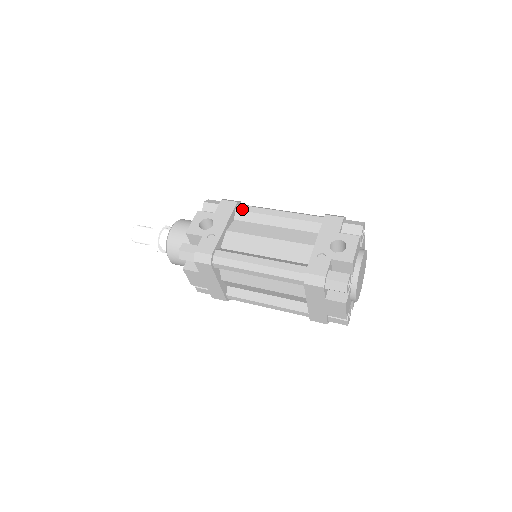
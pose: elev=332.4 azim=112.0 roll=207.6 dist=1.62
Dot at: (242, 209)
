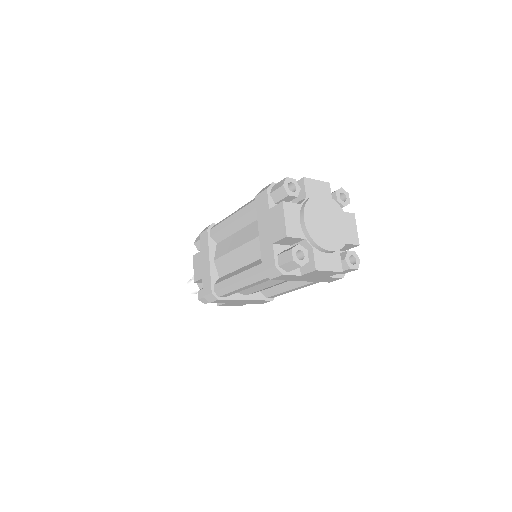
Dot at: occluded
